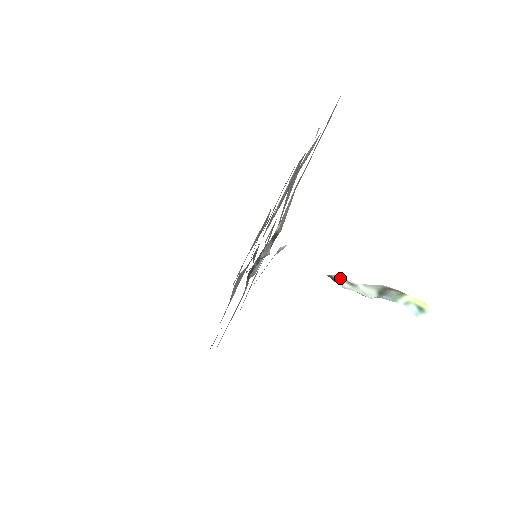
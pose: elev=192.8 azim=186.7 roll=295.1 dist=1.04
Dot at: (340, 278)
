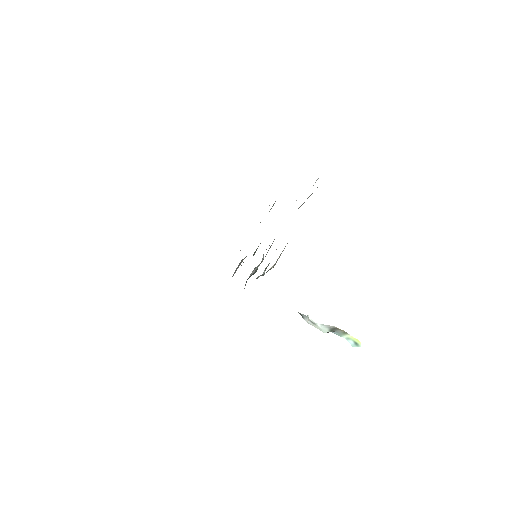
Dot at: (306, 317)
